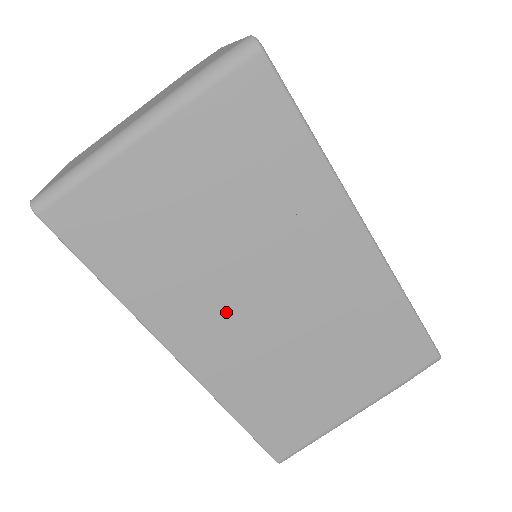
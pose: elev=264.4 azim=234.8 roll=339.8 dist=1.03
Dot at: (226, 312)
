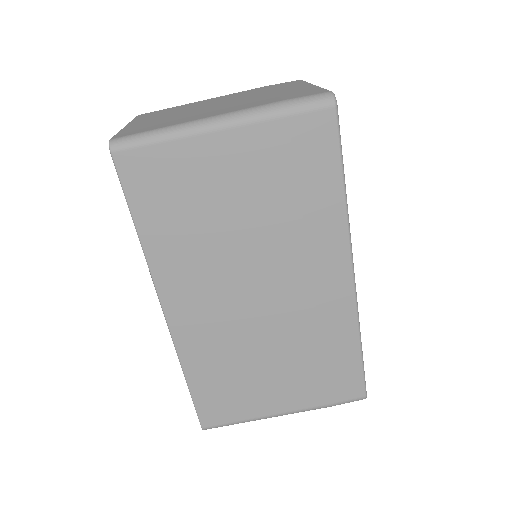
Dot at: (218, 290)
